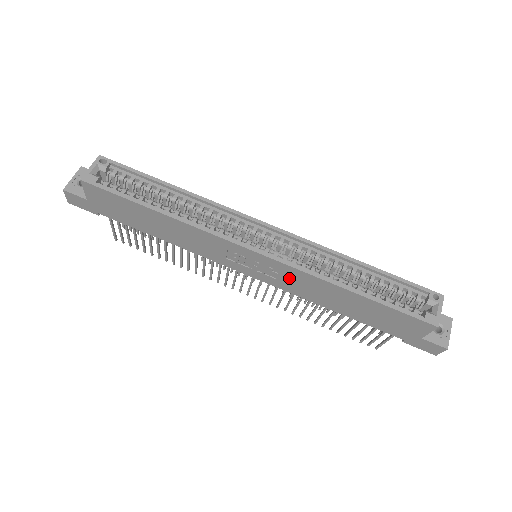
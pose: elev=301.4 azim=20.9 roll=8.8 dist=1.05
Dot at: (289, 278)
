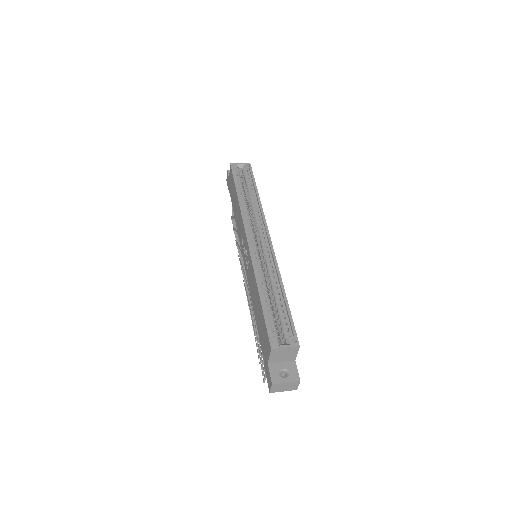
Dot at: (250, 270)
